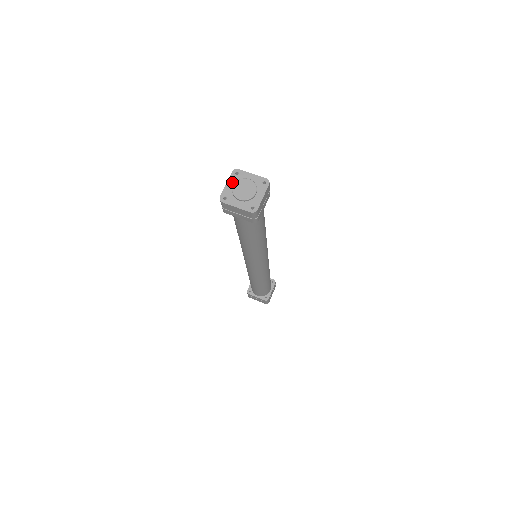
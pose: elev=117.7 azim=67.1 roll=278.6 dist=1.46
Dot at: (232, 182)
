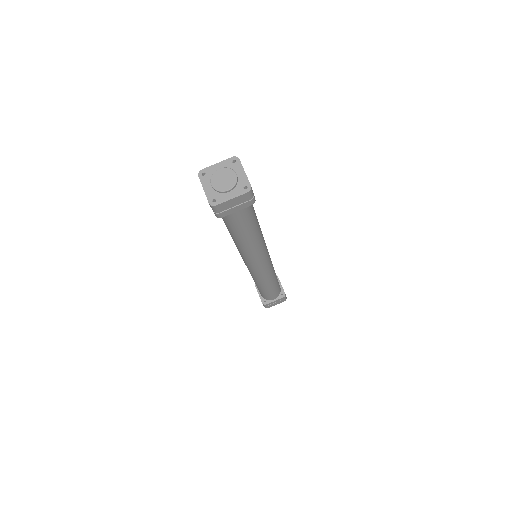
Dot at: (223, 165)
